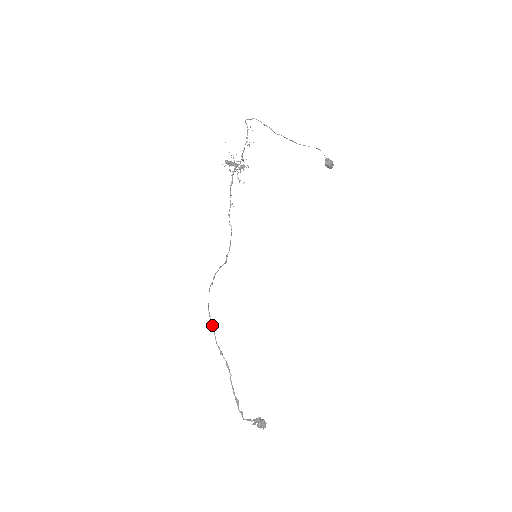
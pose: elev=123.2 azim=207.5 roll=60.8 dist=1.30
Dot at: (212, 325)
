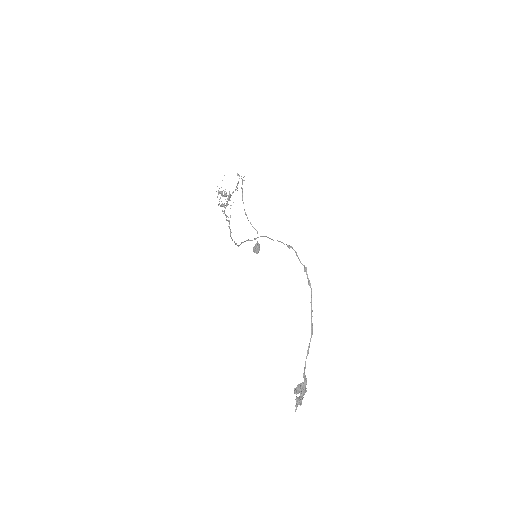
Dot at: occluded
